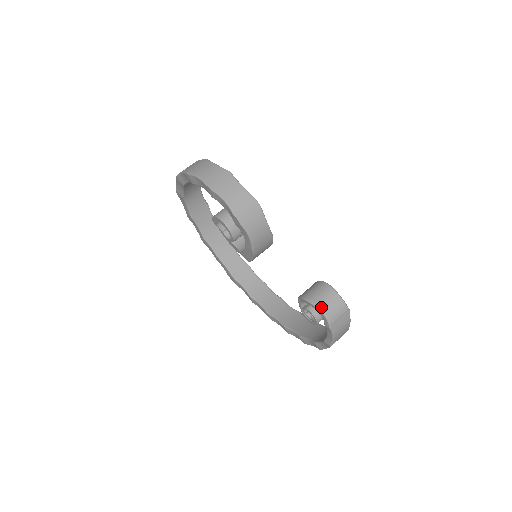
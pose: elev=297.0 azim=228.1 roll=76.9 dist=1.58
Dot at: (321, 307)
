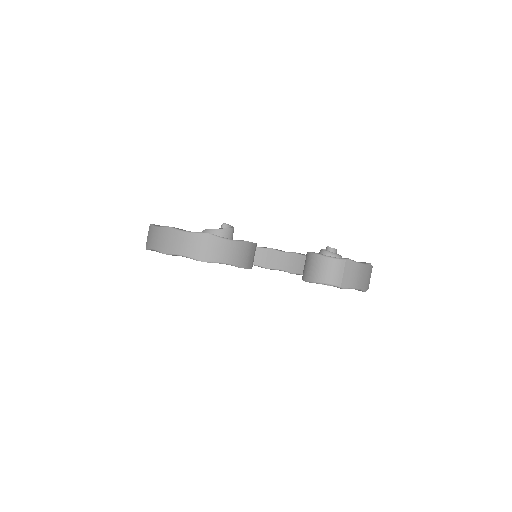
Dot at: (320, 280)
